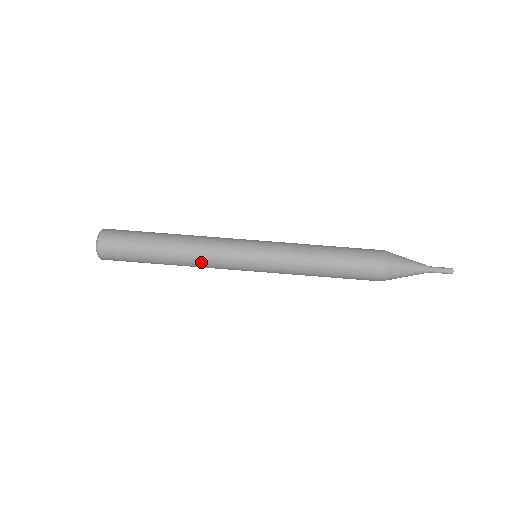
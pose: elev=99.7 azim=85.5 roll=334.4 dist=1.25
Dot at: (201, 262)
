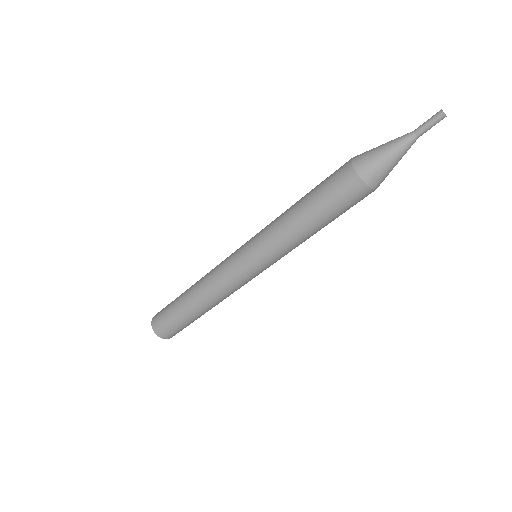
Dot at: occluded
